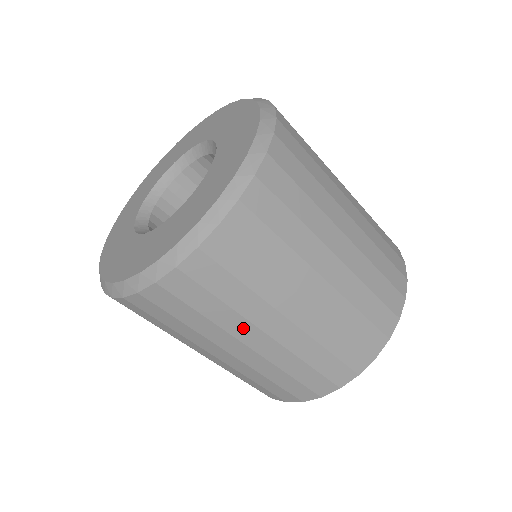
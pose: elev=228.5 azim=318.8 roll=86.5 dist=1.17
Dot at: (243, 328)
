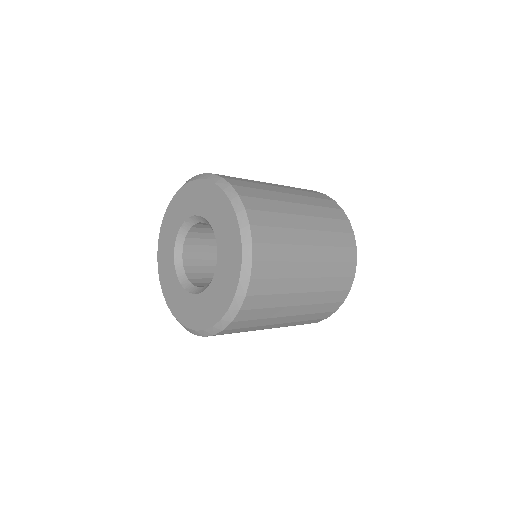
Dot at: occluded
